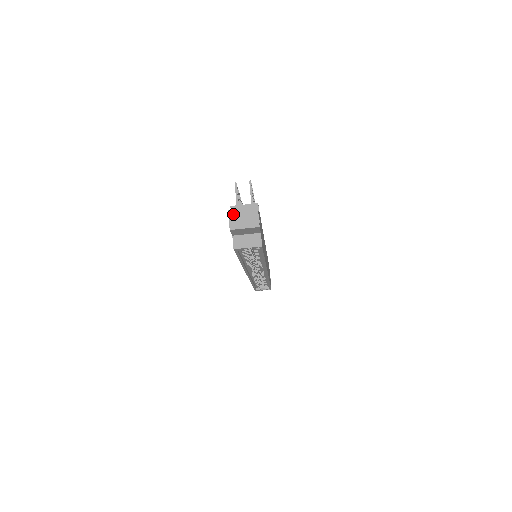
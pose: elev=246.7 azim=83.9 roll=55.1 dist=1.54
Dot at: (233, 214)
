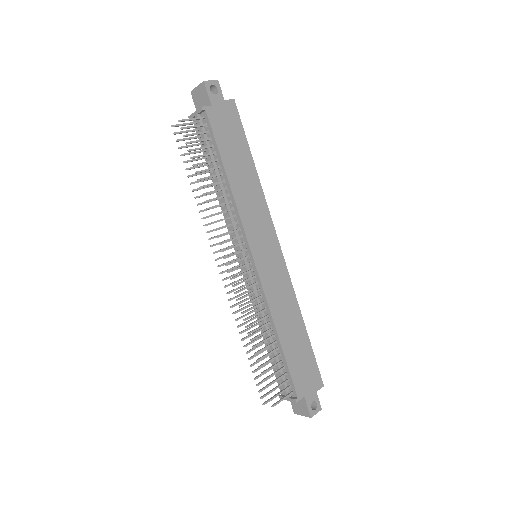
Dot at: (299, 413)
